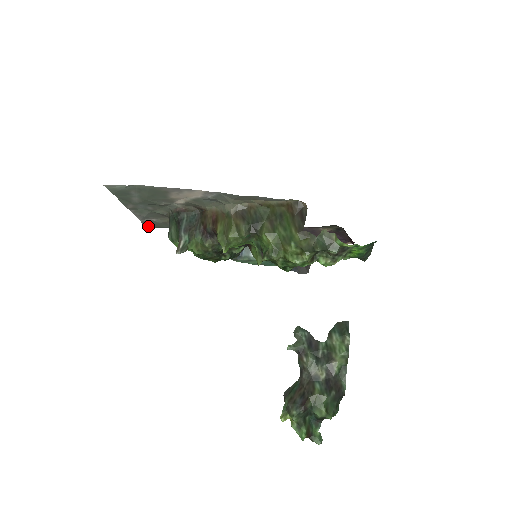
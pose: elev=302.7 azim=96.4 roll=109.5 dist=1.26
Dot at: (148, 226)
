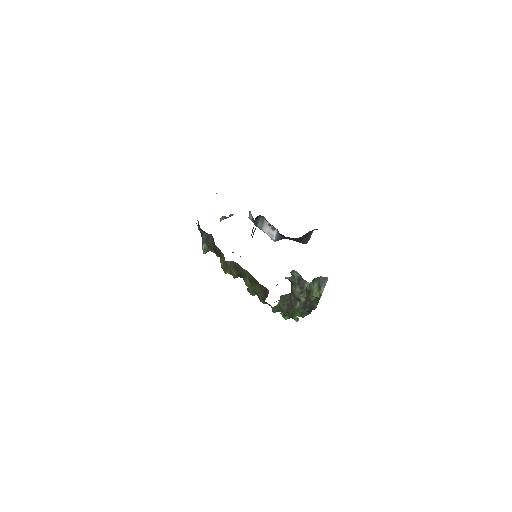
Dot at: occluded
